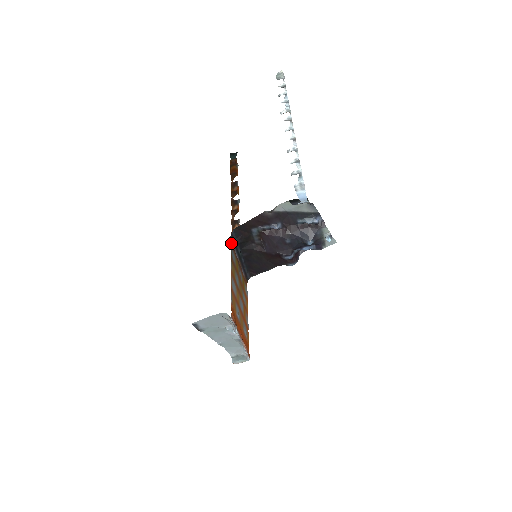
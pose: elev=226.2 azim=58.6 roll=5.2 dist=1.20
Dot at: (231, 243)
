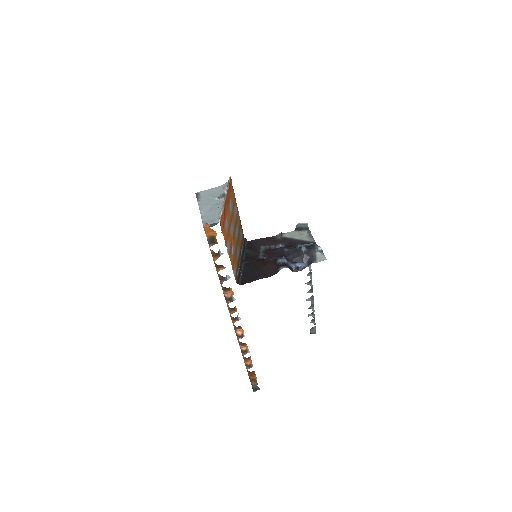
Dot at: (243, 236)
